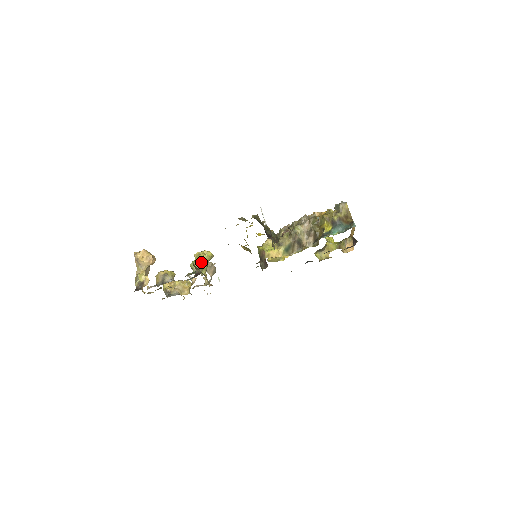
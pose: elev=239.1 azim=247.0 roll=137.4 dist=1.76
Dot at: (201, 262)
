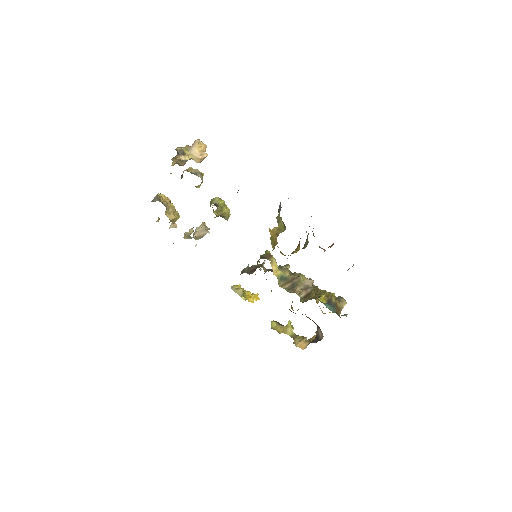
Dot at: (222, 207)
